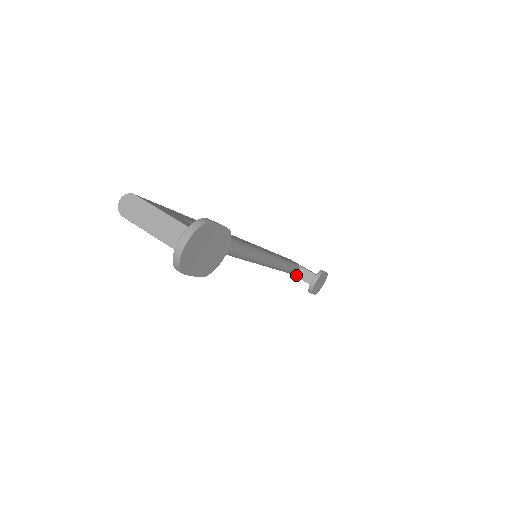
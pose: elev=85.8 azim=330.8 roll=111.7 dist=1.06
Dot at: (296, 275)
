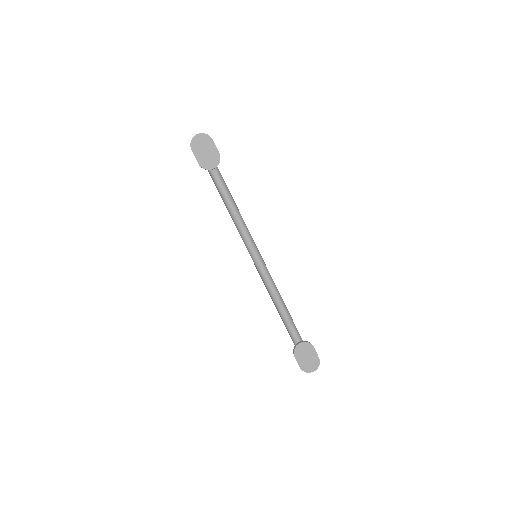
Dot at: occluded
